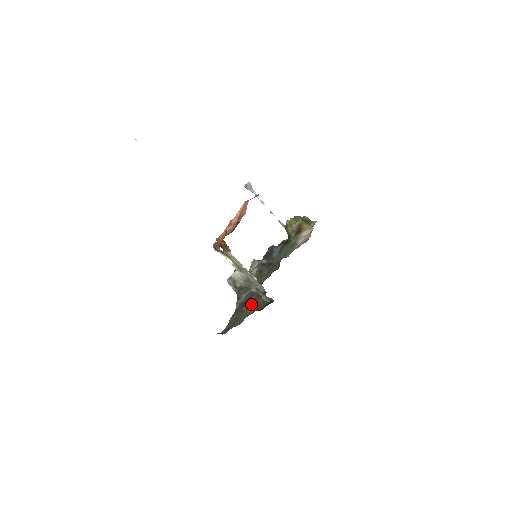
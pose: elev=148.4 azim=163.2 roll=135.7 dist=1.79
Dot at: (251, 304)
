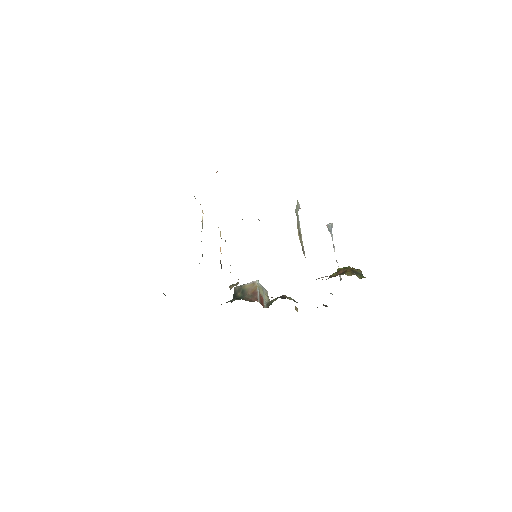
Dot at: occluded
